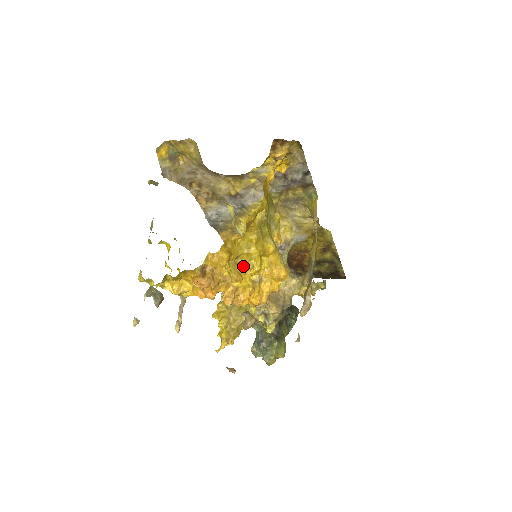
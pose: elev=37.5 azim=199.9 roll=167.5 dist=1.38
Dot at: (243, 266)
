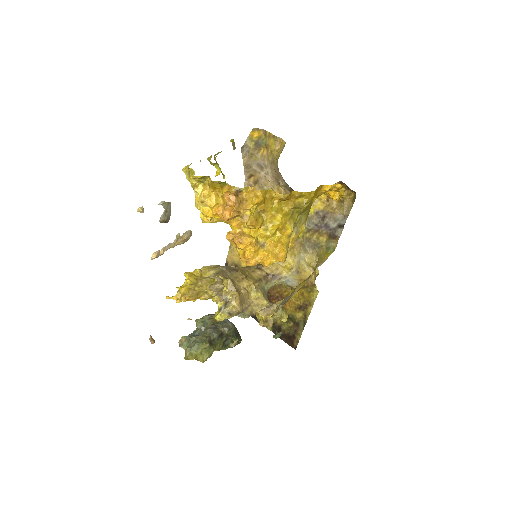
Dot at: (263, 221)
